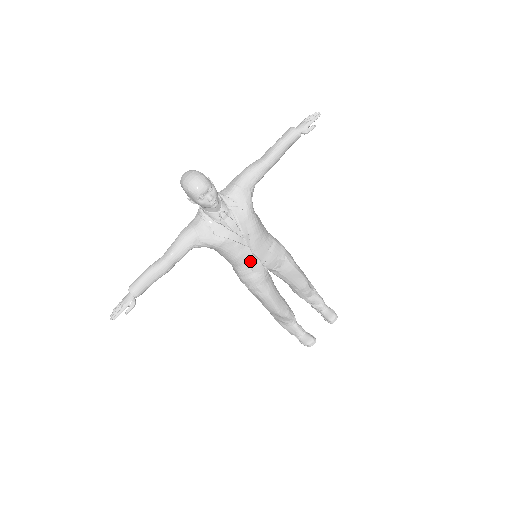
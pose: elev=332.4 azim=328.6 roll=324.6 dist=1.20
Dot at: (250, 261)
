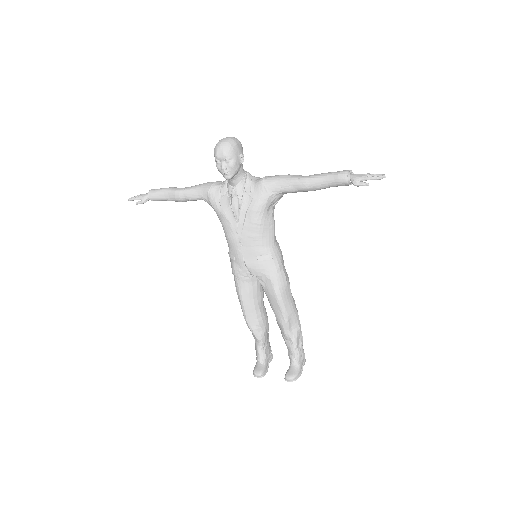
Dot at: (235, 249)
